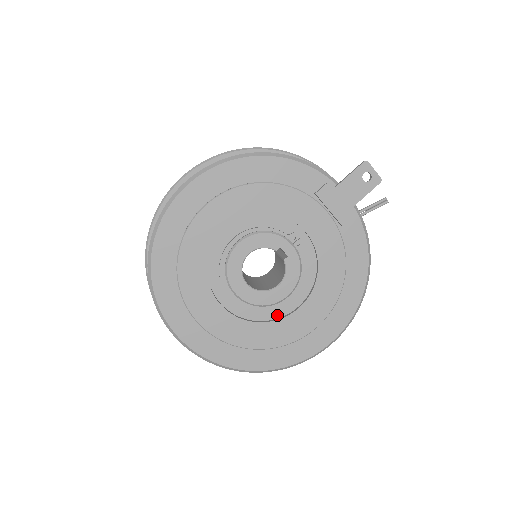
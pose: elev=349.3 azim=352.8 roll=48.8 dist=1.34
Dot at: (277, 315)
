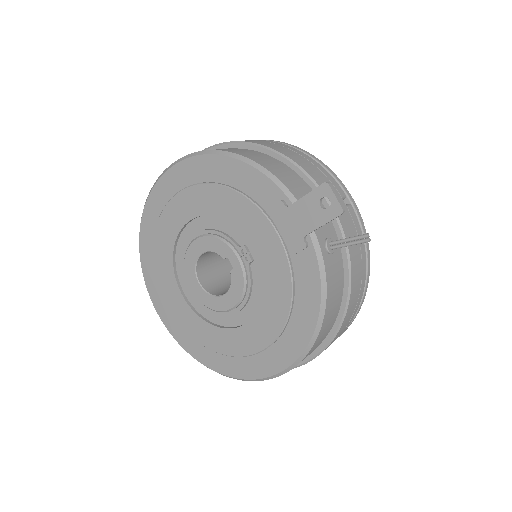
Dot at: (226, 323)
